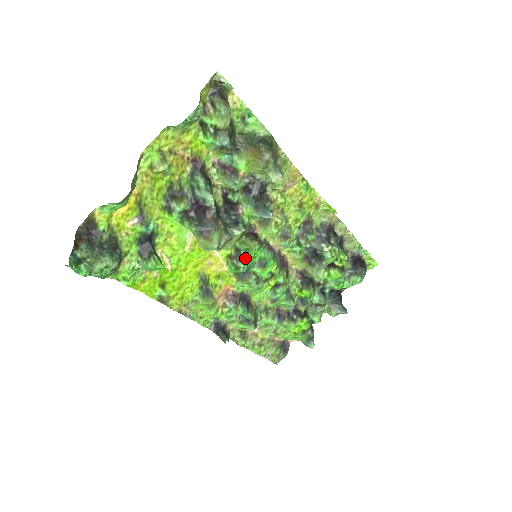
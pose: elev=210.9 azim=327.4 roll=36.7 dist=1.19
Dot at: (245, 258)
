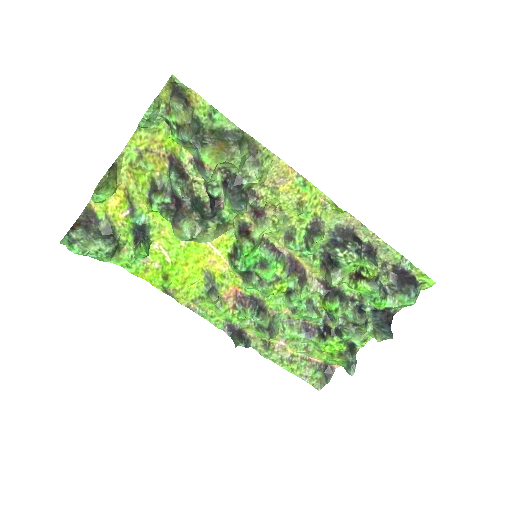
Dot at: (240, 256)
